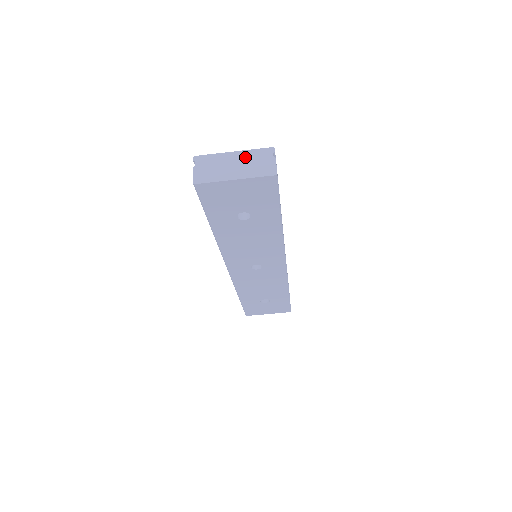
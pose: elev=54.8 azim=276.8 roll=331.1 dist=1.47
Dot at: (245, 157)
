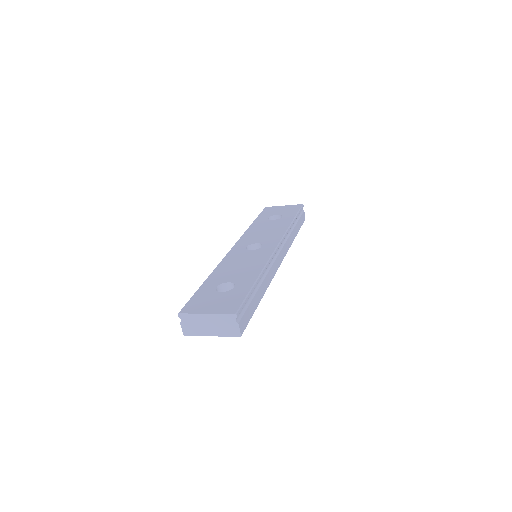
Dot at: (215, 320)
